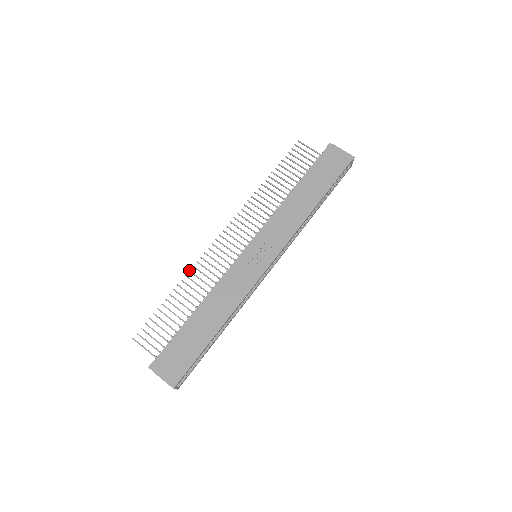
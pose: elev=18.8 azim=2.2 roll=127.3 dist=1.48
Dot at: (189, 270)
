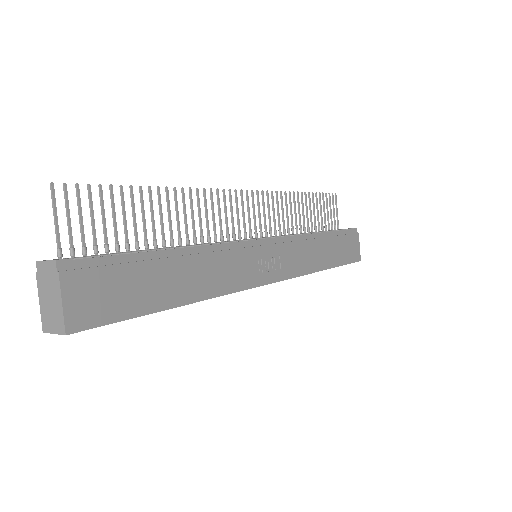
Dot at: occluded
